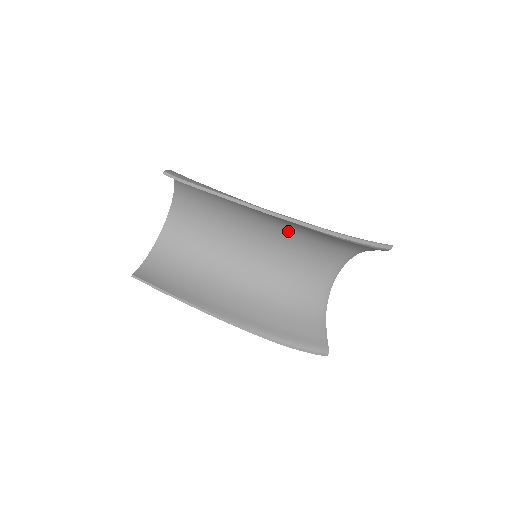
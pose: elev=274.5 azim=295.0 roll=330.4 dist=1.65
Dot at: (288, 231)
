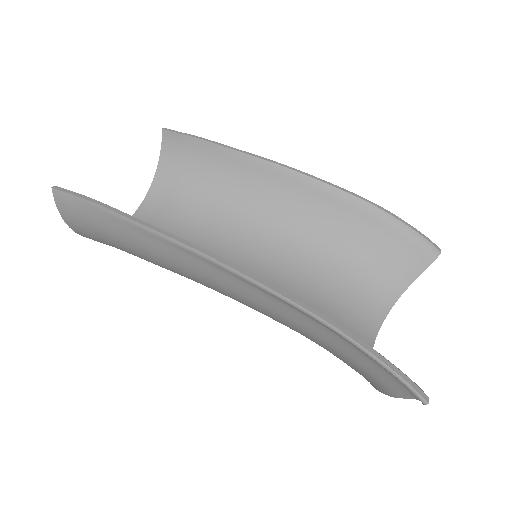
Dot at: (299, 244)
